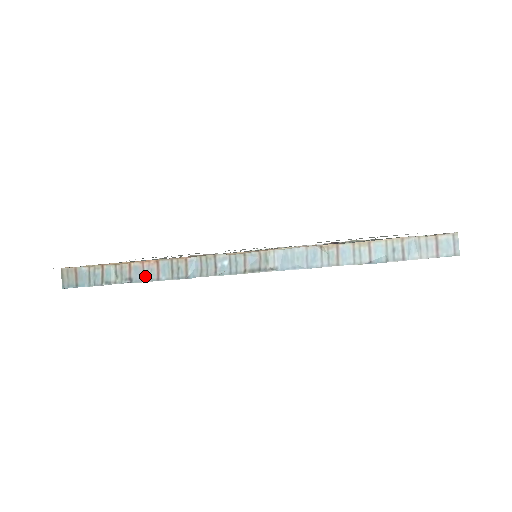
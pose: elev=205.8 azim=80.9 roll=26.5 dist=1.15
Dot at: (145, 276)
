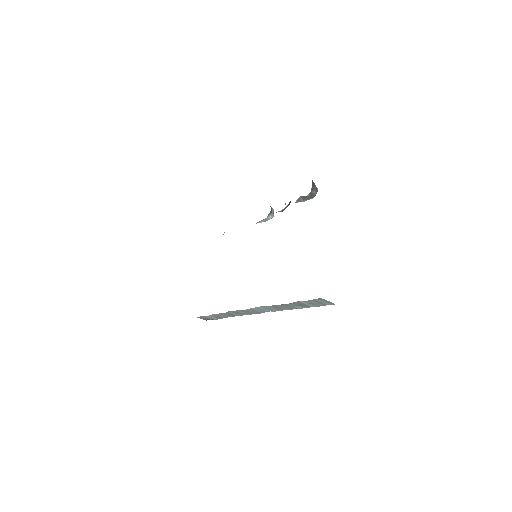
Dot at: (223, 317)
